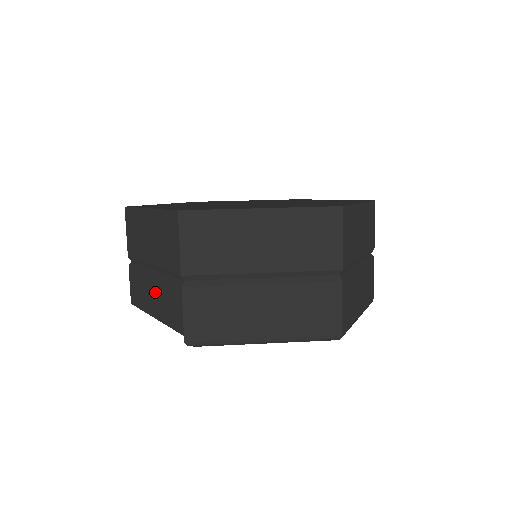
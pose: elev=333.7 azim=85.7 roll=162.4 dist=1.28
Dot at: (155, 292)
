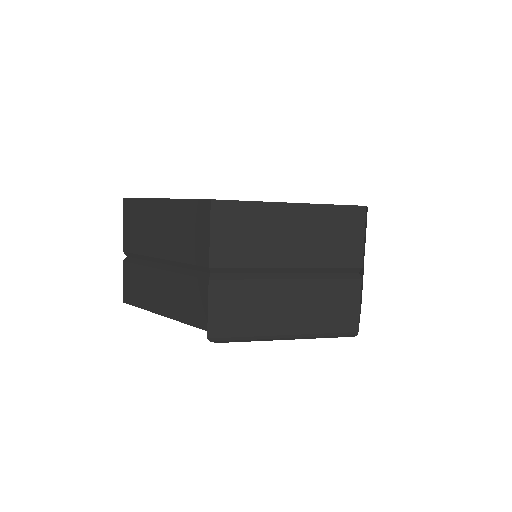
Dot at: (165, 287)
